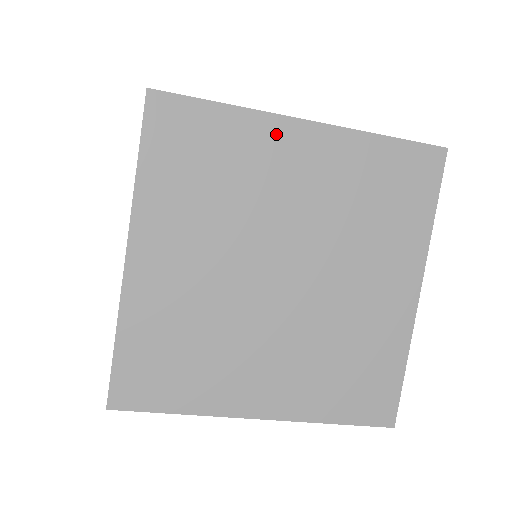
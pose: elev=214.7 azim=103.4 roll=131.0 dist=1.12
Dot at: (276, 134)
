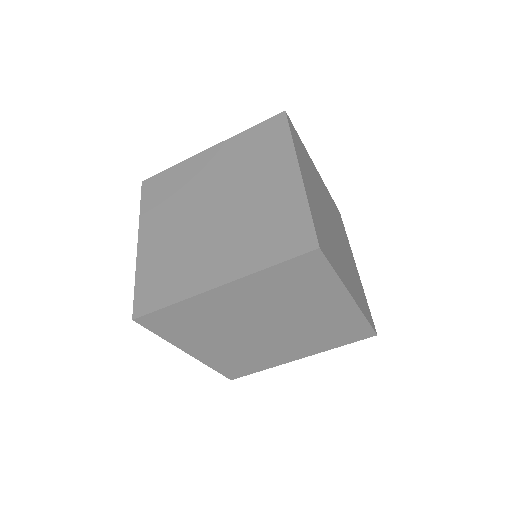
Dot at: (197, 161)
